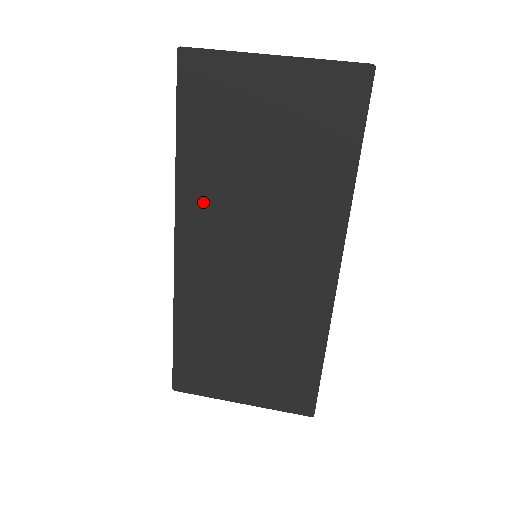
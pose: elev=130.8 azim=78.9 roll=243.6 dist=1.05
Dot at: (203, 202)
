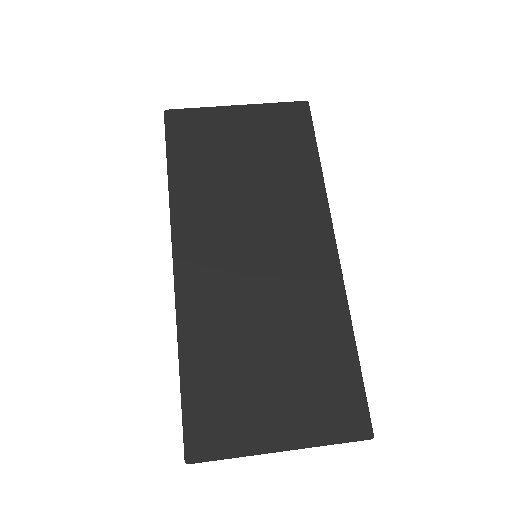
Dot at: (197, 214)
